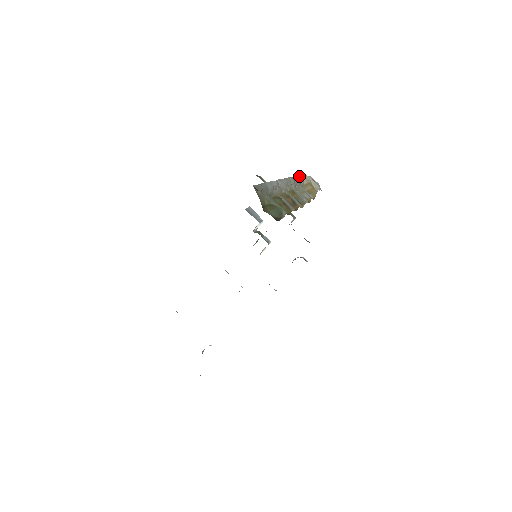
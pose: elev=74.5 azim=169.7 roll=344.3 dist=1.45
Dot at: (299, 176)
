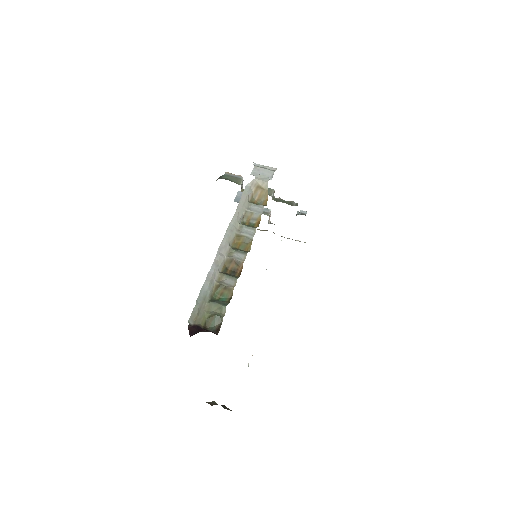
Dot at: (245, 191)
